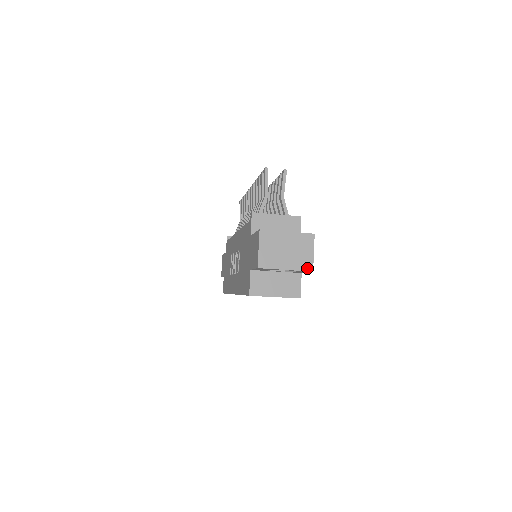
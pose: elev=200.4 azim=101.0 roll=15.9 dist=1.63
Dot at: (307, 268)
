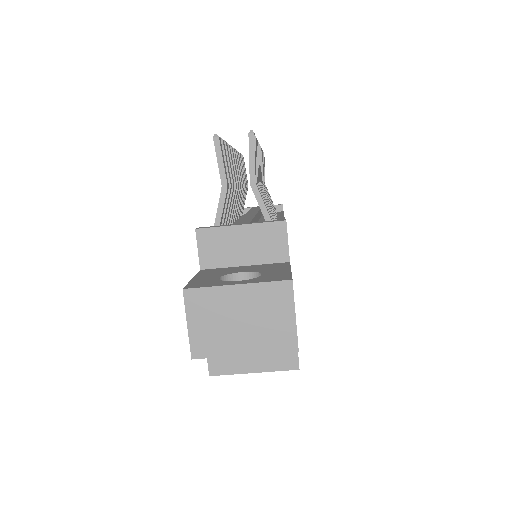
Dot at: (286, 346)
